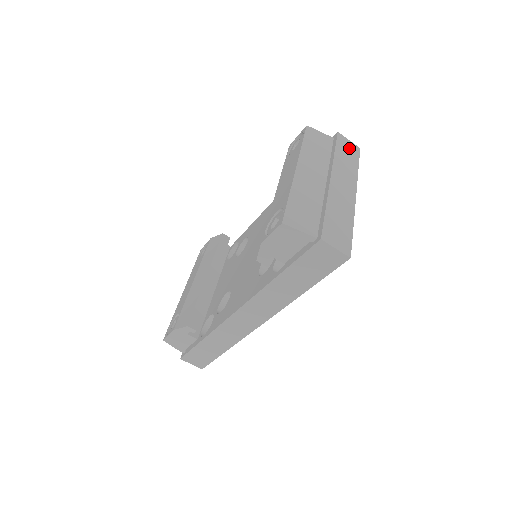
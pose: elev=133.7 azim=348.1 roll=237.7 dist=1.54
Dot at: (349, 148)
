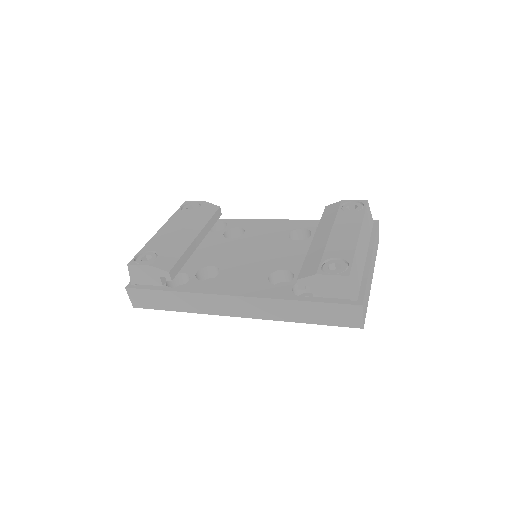
Dot at: occluded
